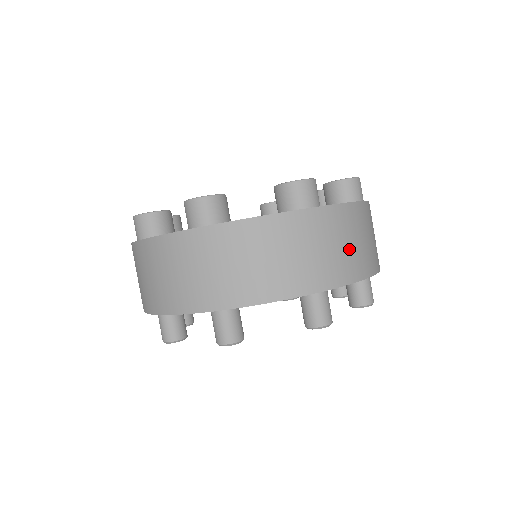
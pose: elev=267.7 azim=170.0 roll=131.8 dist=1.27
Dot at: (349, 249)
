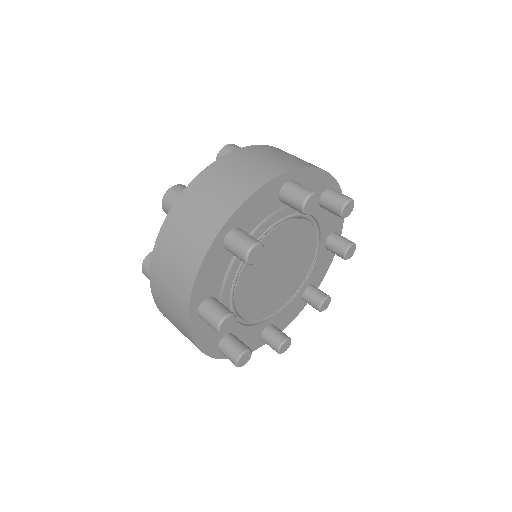
Dot at: occluded
